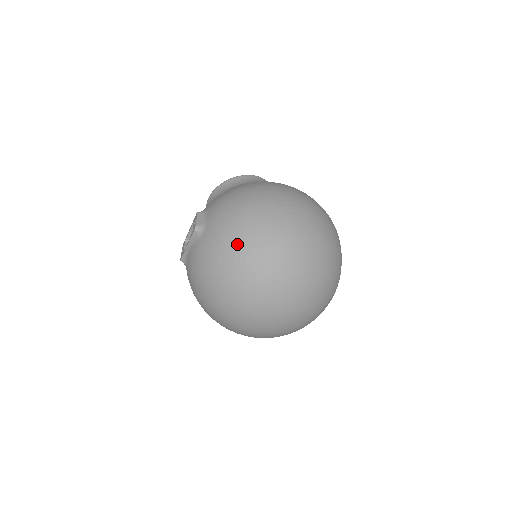
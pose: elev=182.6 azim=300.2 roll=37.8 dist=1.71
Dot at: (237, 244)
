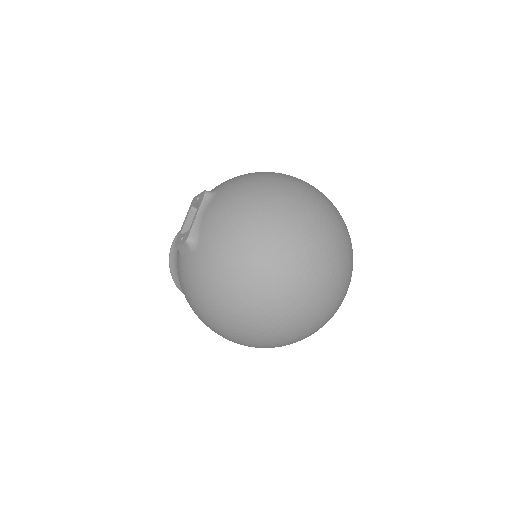
Dot at: (265, 176)
